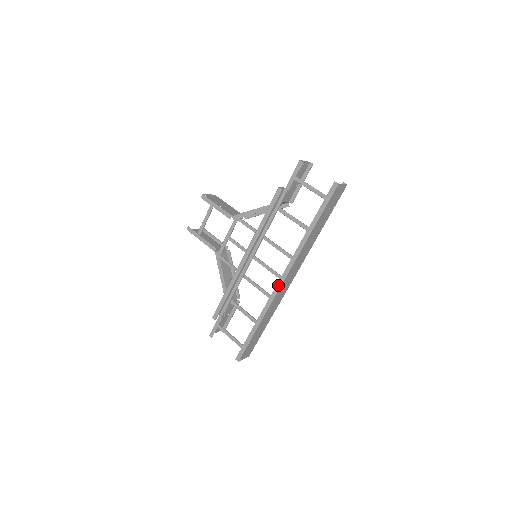
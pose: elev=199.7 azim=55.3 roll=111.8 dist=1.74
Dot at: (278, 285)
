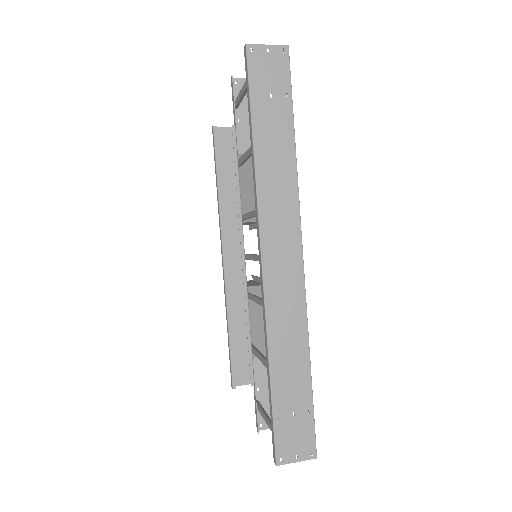
Dot at: (260, 273)
